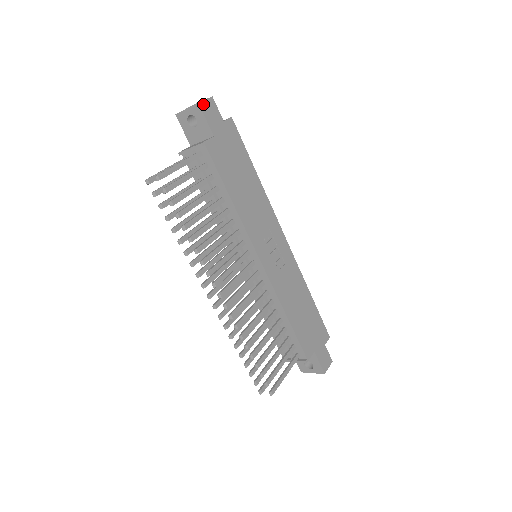
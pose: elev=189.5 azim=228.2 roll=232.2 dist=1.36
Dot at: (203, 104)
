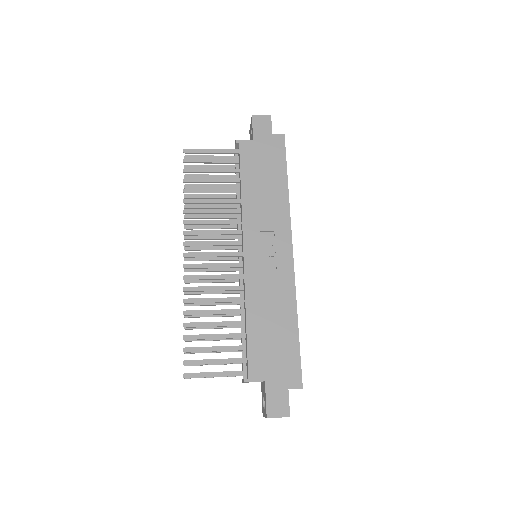
Dot at: (257, 117)
